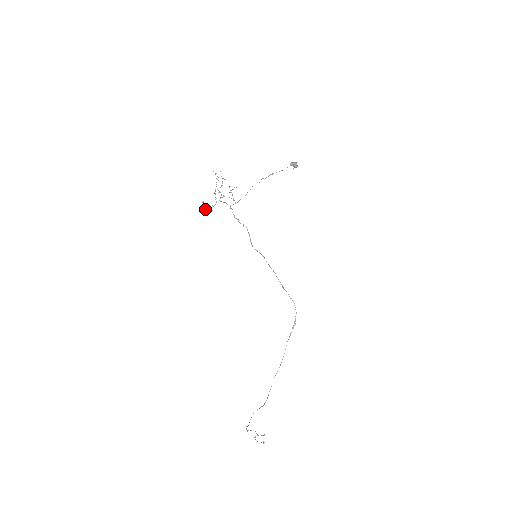
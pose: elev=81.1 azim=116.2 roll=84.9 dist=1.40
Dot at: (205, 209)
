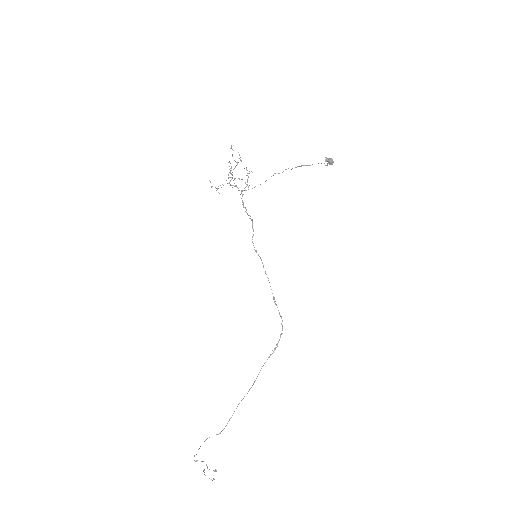
Dot at: occluded
